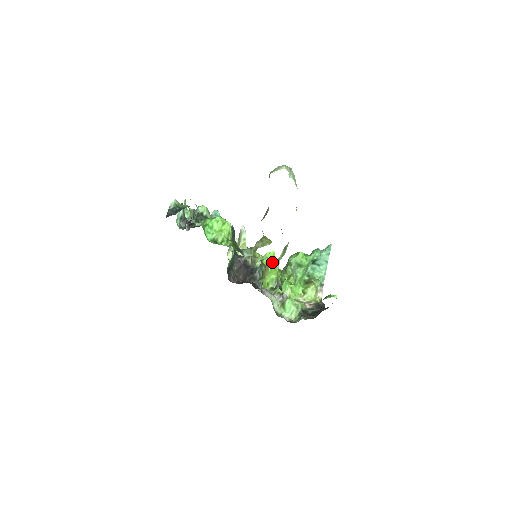
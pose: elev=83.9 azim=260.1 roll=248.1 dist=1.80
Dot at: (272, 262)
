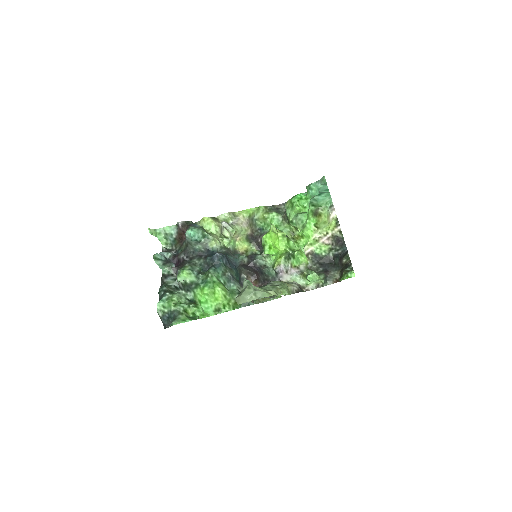
Dot at: (273, 241)
